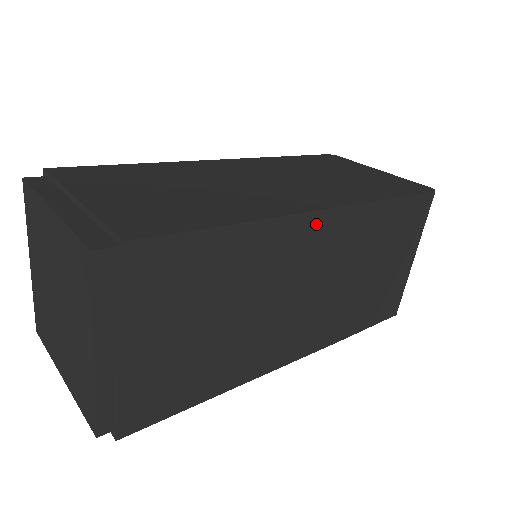
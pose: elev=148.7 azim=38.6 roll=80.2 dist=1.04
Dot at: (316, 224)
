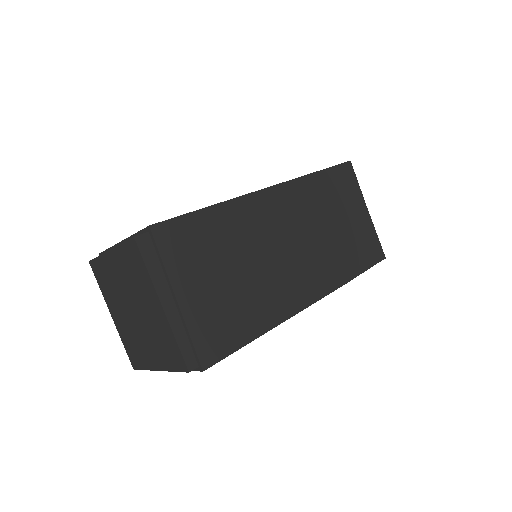
Dot at: (268, 198)
